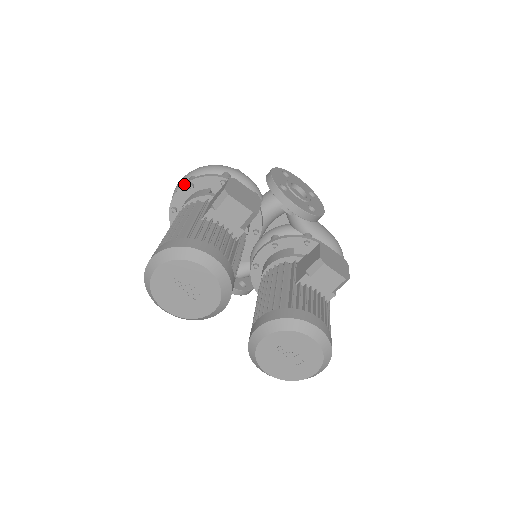
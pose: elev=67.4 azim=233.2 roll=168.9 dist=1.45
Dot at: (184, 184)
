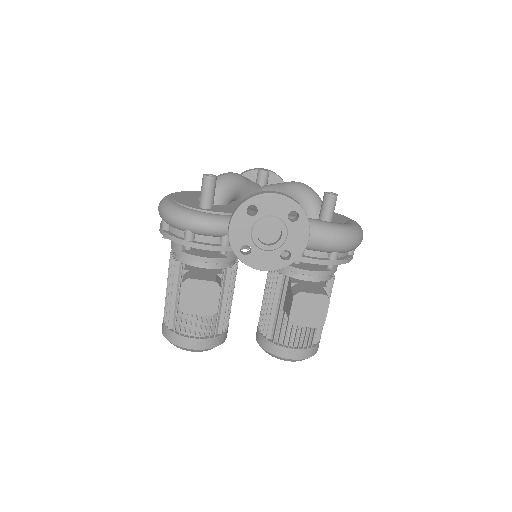
Dot at: (160, 232)
